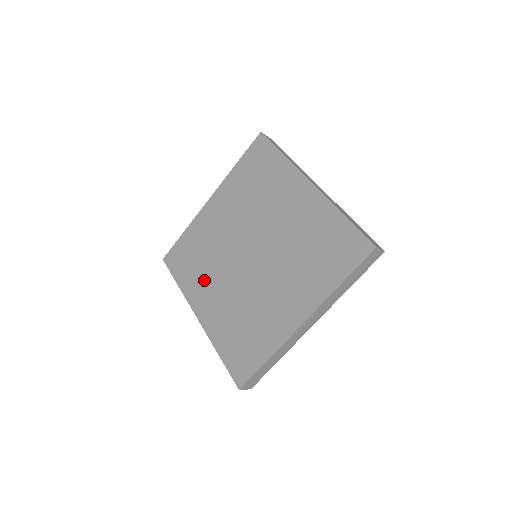
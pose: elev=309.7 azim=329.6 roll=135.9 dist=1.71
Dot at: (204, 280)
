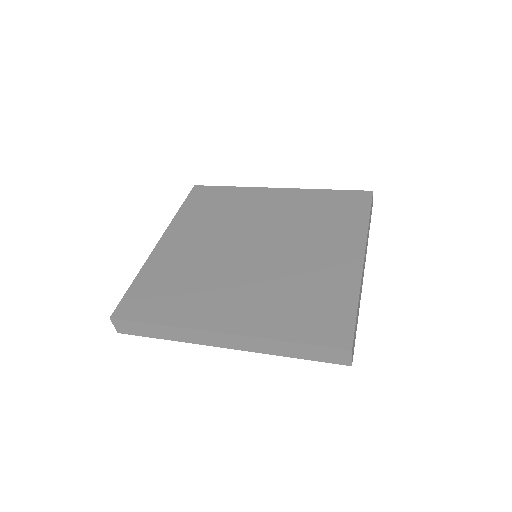
Dot at: (205, 296)
